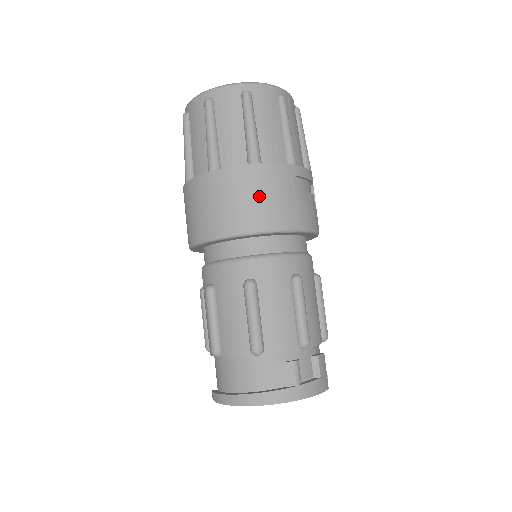
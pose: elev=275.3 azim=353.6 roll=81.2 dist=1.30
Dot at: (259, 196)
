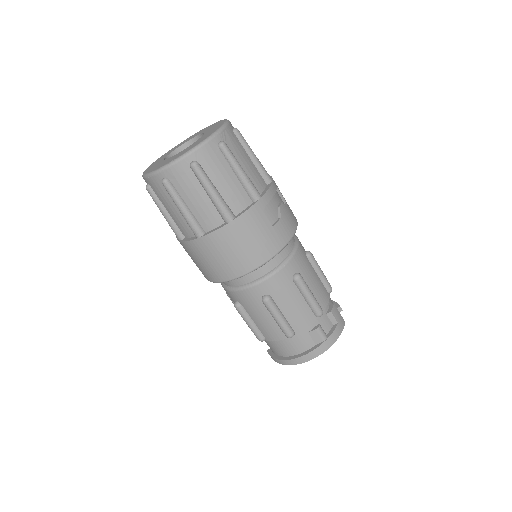
Dot at: (245, 244)
